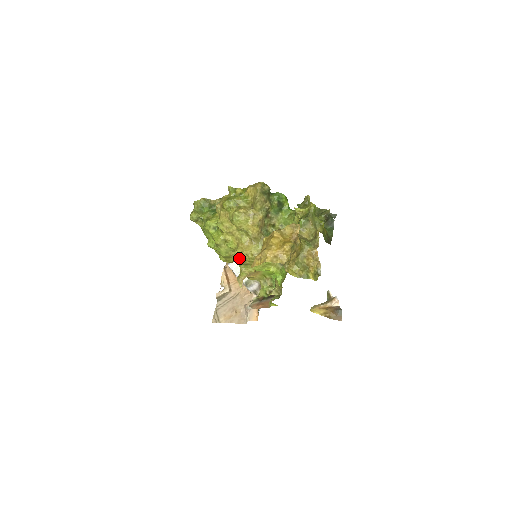
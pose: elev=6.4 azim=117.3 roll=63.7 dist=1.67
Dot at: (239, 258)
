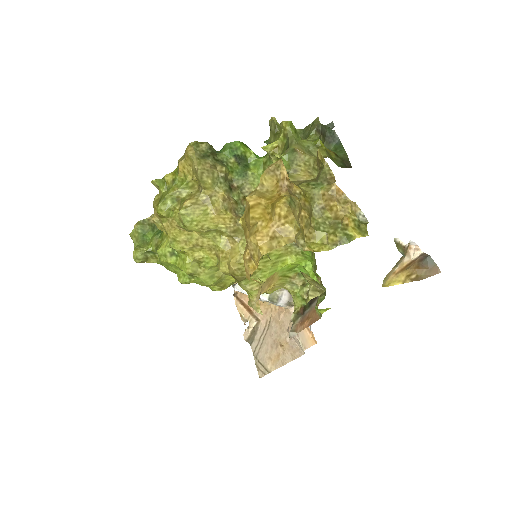
Dot at: (230, 275)
